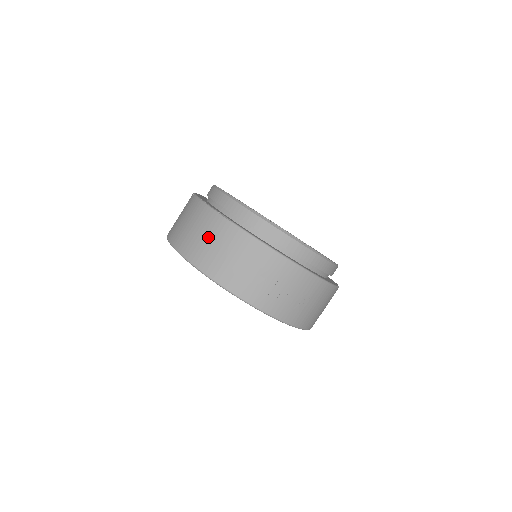
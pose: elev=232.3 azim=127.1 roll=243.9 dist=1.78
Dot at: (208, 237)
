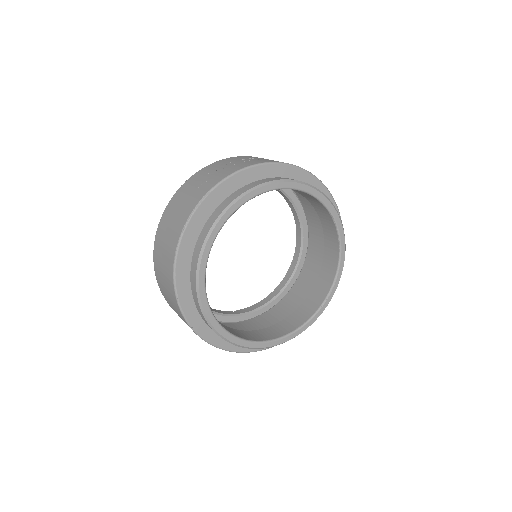
Dot at: (181, 318)
